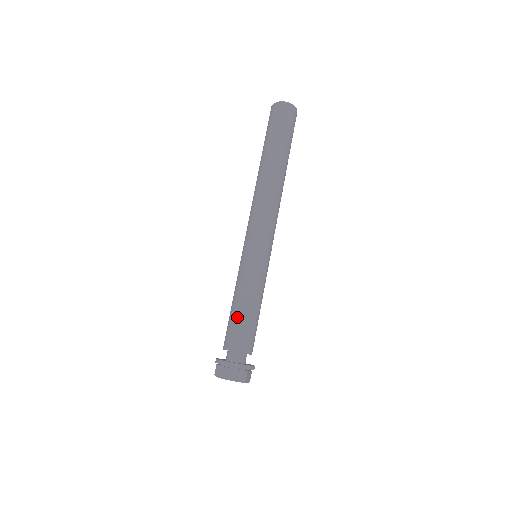
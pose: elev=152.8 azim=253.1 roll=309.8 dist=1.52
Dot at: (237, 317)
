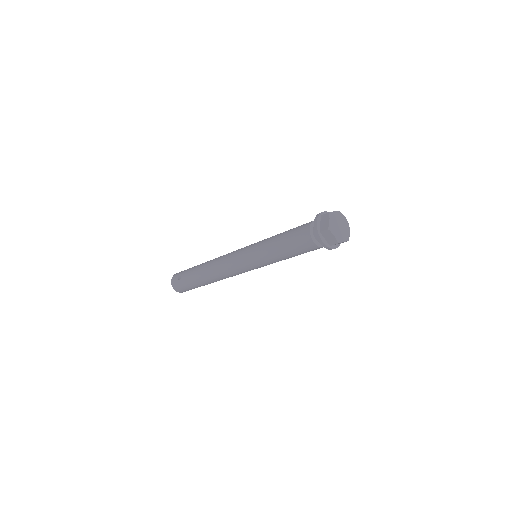
Dot at: occluded
